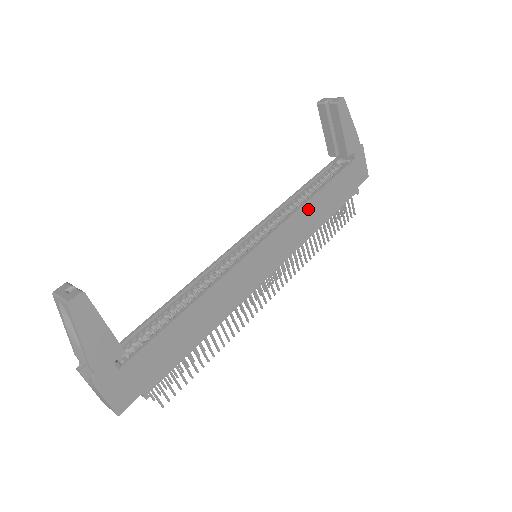
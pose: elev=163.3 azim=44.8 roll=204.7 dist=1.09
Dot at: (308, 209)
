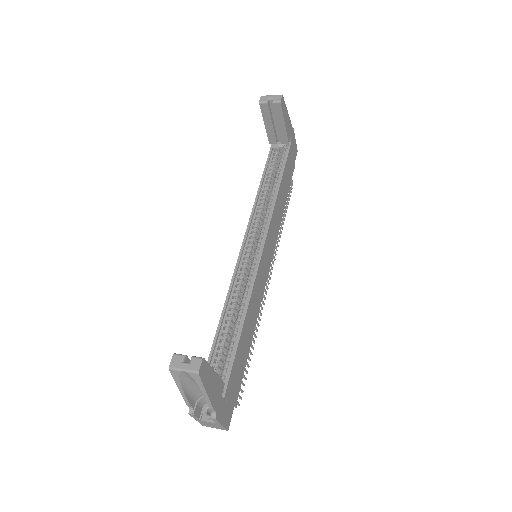
Dot at: (278, 201)
